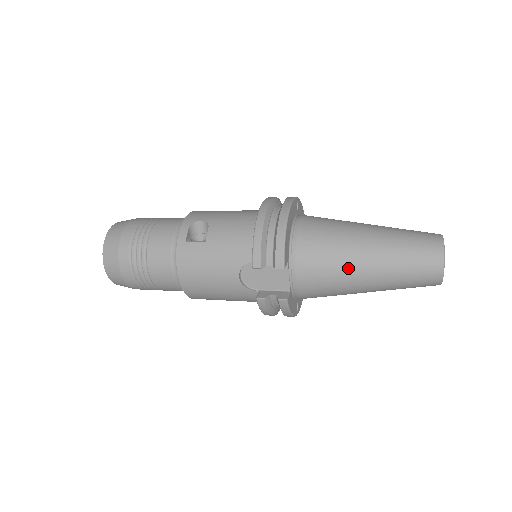
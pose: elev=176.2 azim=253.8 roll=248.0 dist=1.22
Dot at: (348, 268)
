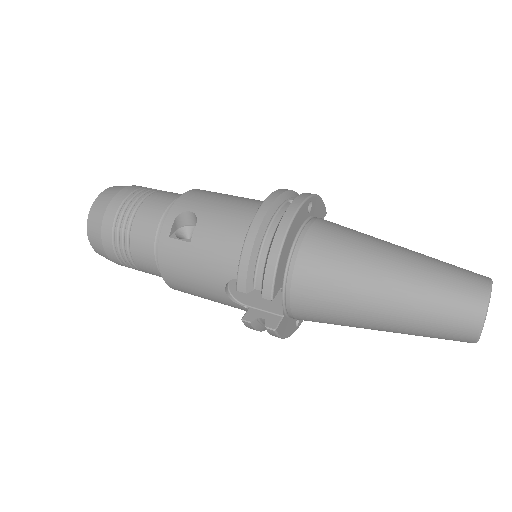
Dot at: (355, 307)
